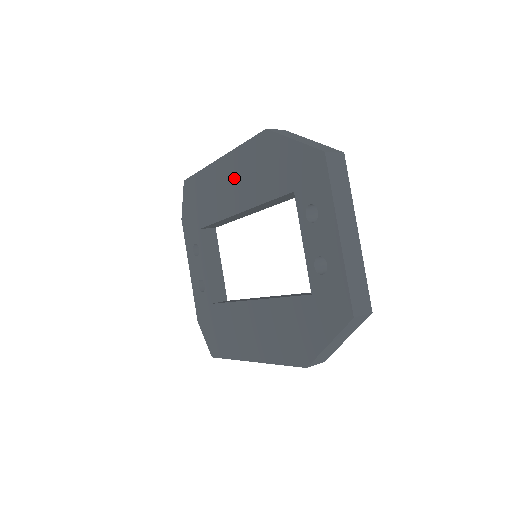
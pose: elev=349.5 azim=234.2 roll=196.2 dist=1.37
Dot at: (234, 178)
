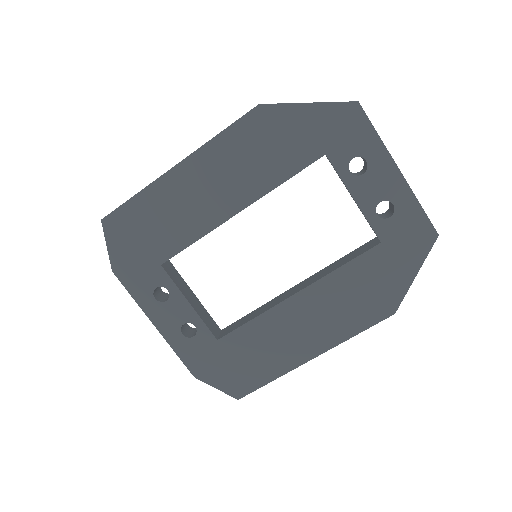
Dot at: (216, 177)
